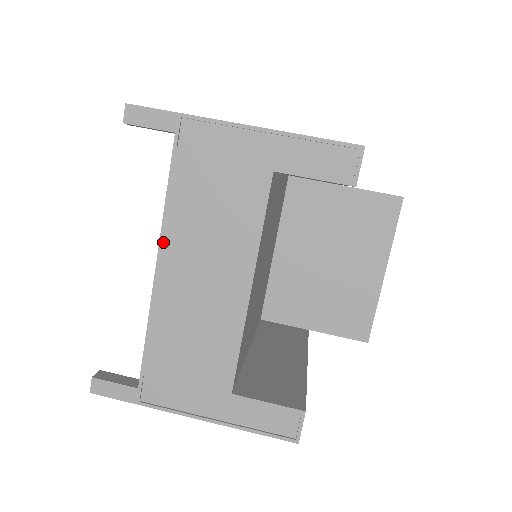
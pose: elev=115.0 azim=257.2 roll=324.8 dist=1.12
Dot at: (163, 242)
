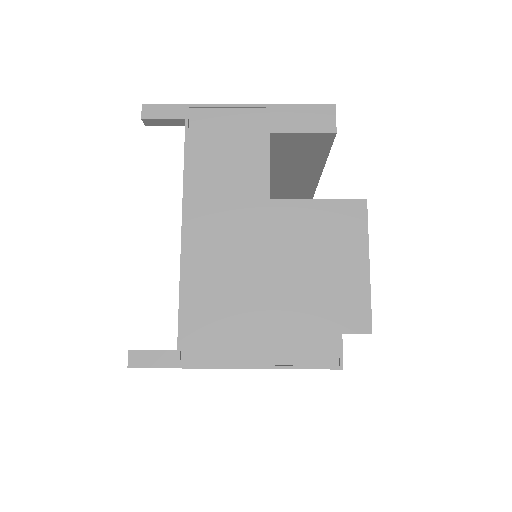
Dot at: (186, 206)
